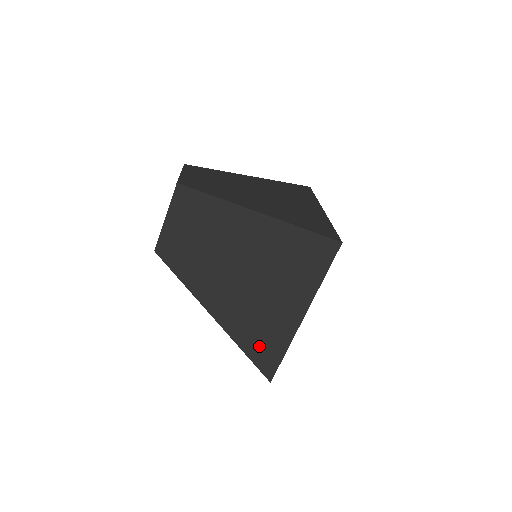
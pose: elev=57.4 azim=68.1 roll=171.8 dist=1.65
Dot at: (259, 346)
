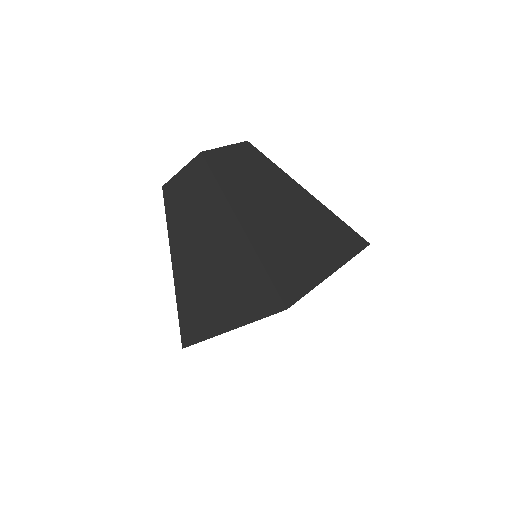
Dot at: (189, 318)
